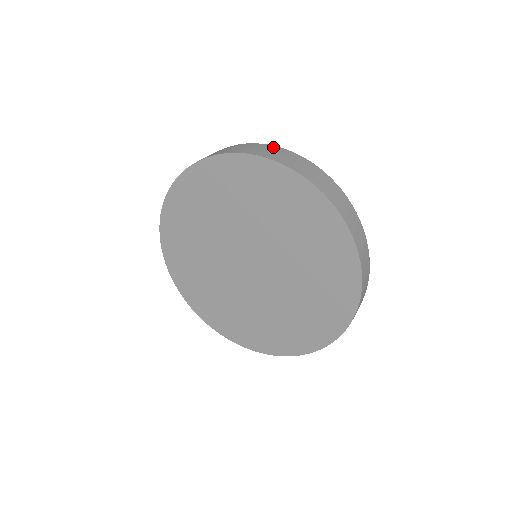
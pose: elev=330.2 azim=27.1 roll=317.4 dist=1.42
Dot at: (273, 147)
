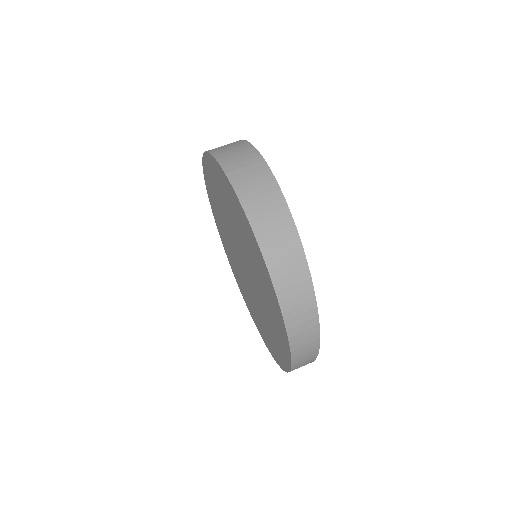
Dot at: (274, 188)
